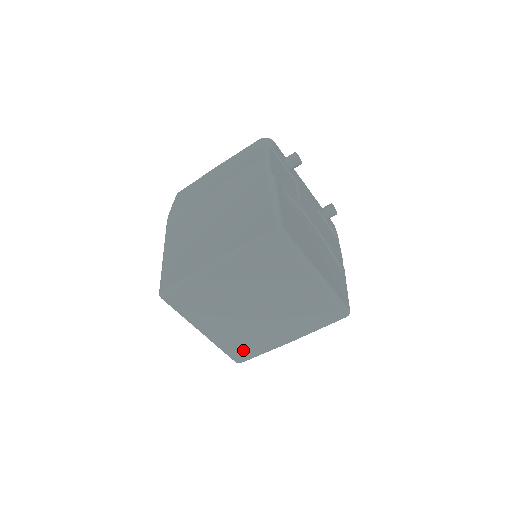
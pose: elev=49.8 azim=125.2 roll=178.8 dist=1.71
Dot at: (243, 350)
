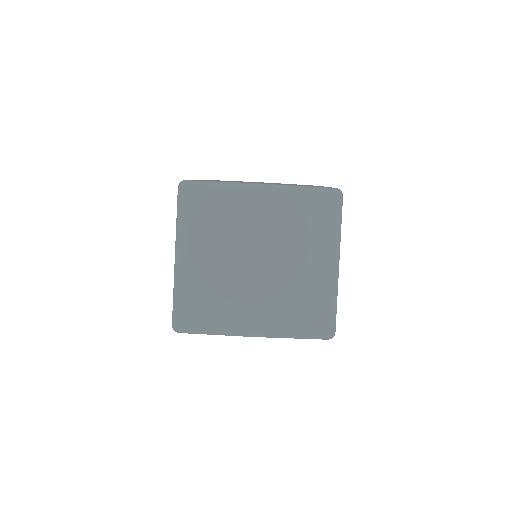
Dot at: (198, 311)
